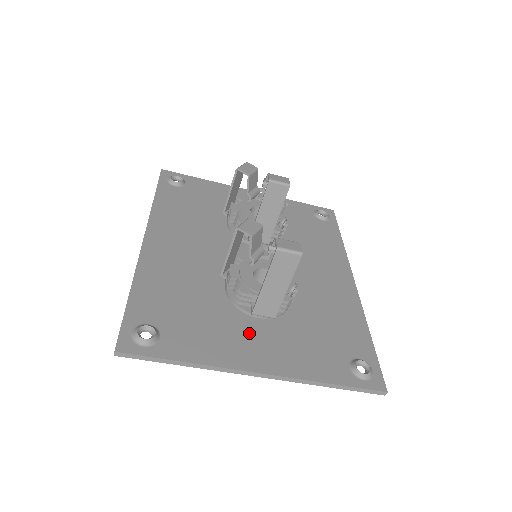
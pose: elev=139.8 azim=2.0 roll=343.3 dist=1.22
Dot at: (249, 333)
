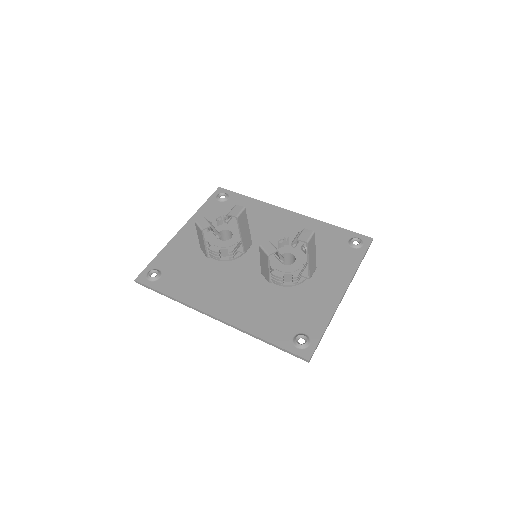
Dot at: (315, 287)
